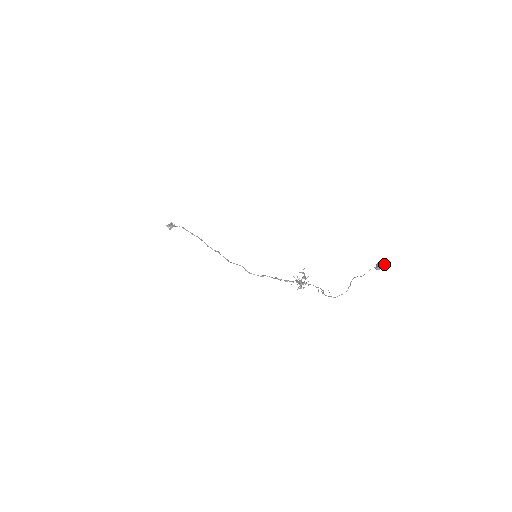
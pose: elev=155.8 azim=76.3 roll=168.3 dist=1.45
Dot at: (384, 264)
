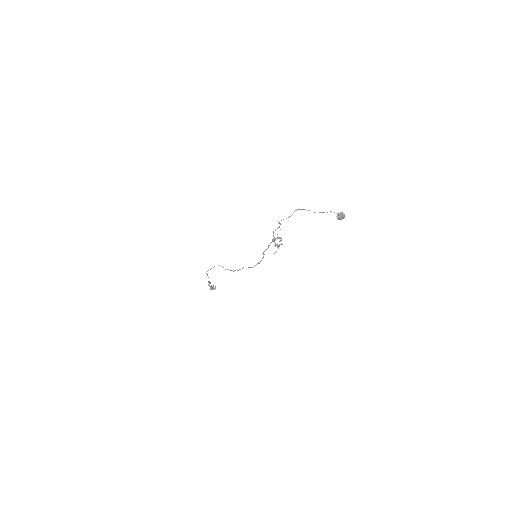
Dot at: (343, 213)
